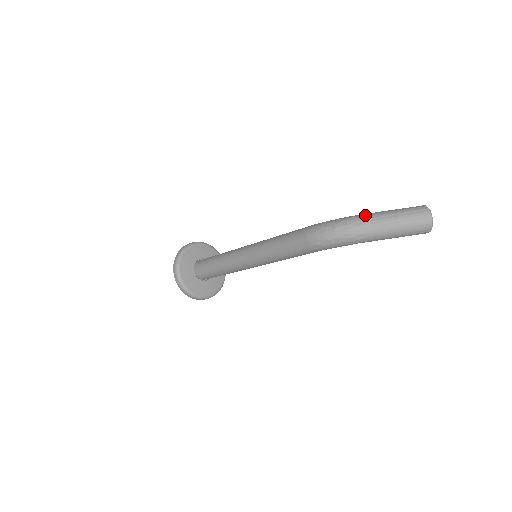
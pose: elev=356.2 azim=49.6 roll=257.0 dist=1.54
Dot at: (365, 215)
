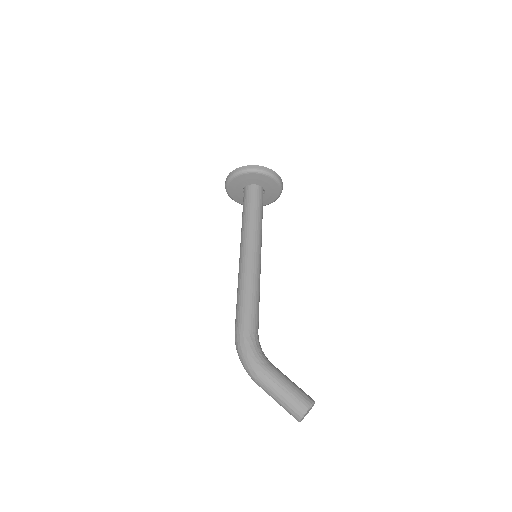
Dot at: (259, 376)
